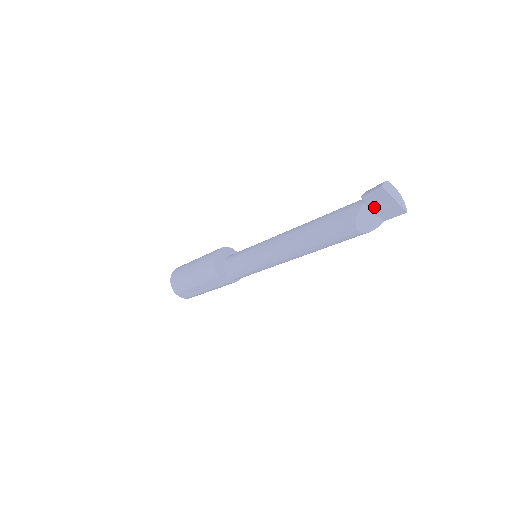
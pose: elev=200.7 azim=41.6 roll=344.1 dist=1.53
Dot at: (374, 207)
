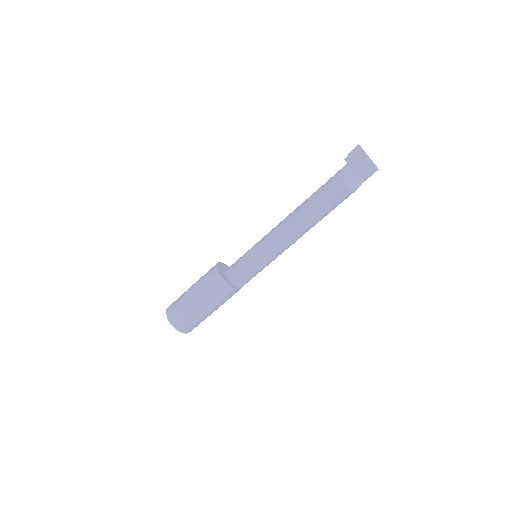
Dot at: (354, 168)
